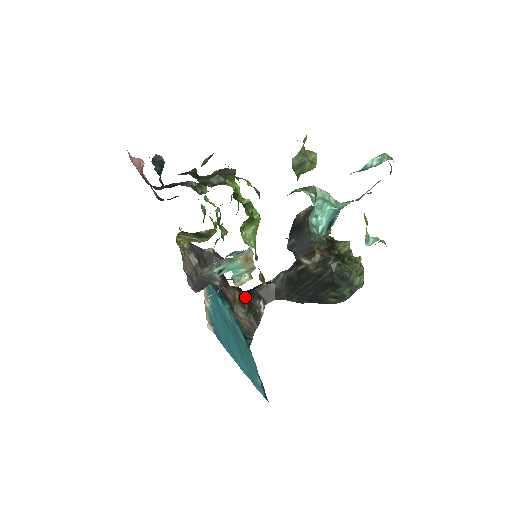
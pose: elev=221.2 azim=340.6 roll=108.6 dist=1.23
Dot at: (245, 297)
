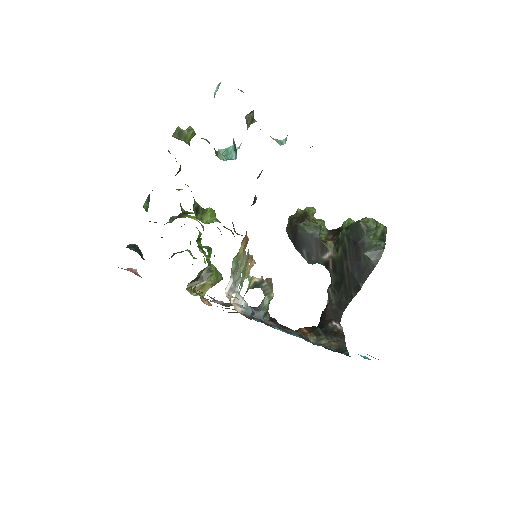
Dot at: (314, 327)
